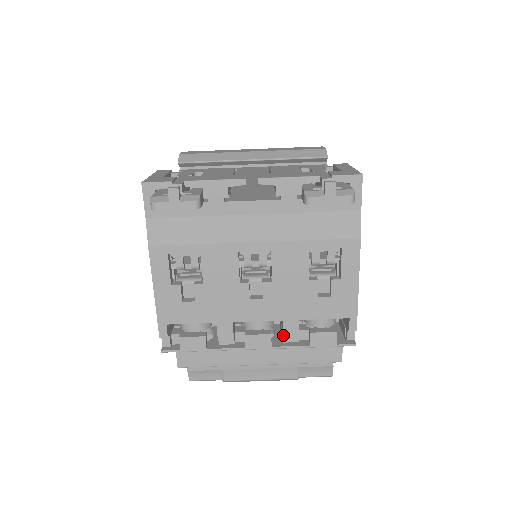
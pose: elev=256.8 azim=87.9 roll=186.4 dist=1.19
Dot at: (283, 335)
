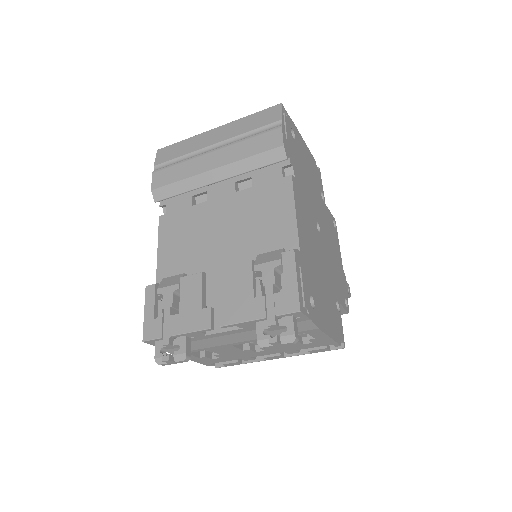
Dot at: occluded
